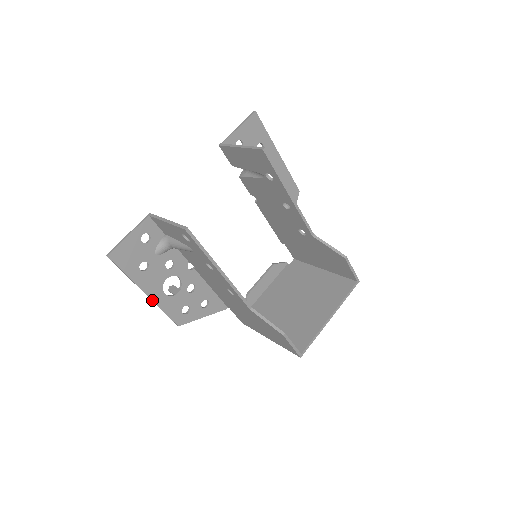
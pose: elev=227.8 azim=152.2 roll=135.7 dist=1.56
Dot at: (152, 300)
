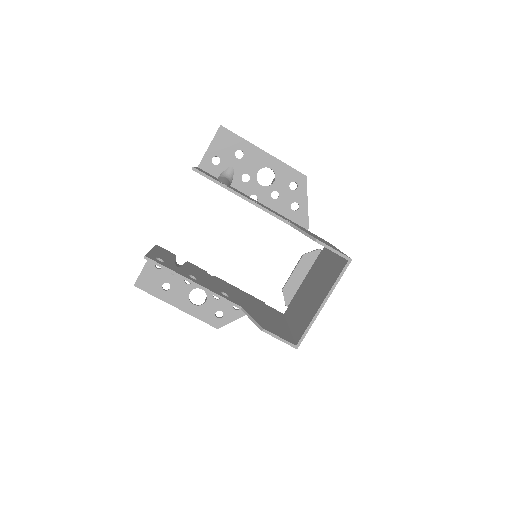
Dot at: (184, 311)
